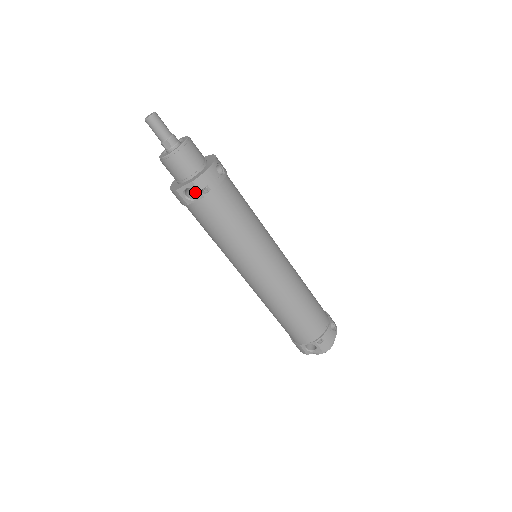
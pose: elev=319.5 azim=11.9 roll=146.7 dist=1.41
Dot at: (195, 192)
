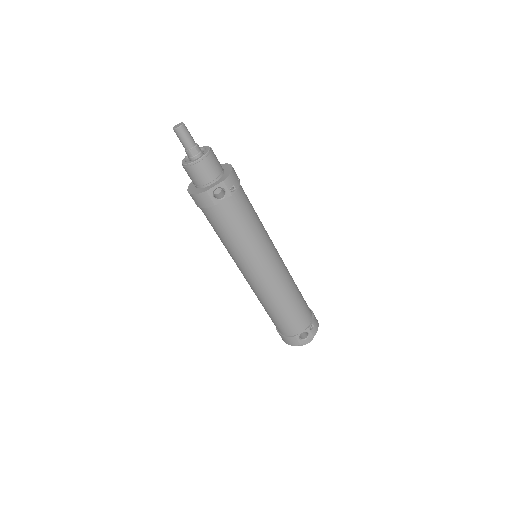
Dot at: (216, 195)
